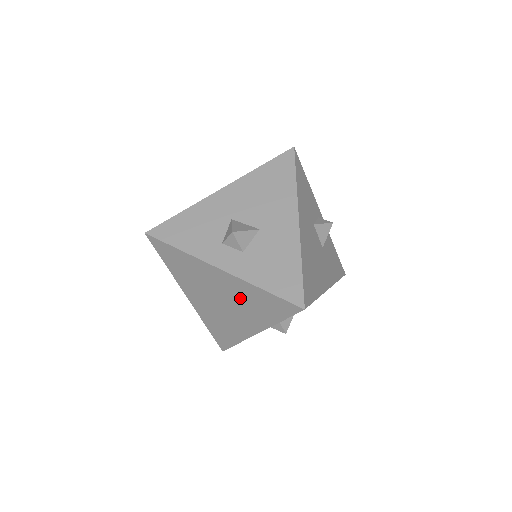
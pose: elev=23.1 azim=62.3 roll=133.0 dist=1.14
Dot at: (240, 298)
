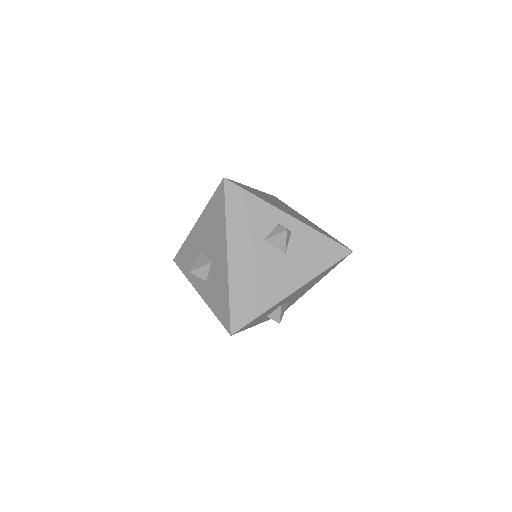
Dot at: occluded
